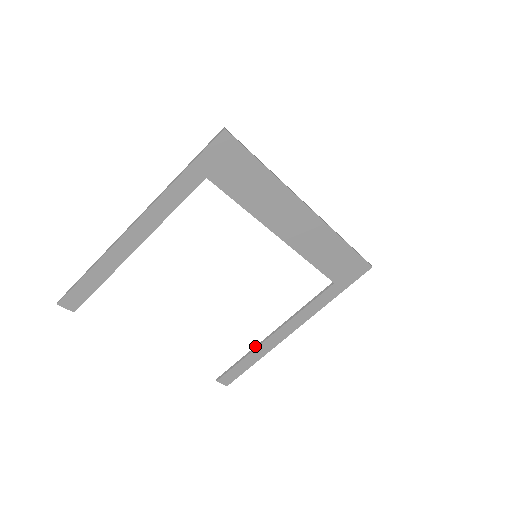
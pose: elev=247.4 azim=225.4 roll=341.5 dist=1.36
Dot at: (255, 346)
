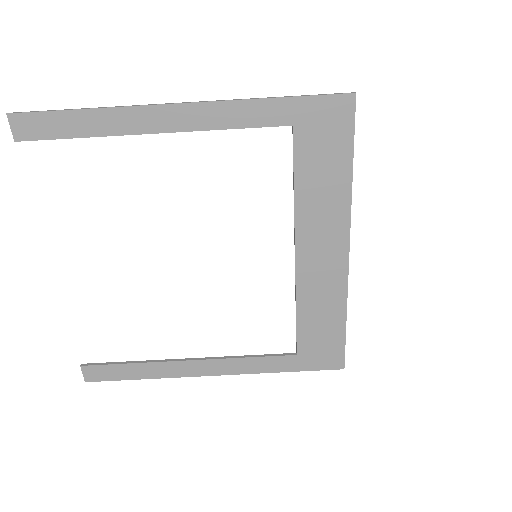
Dot at: occluded
